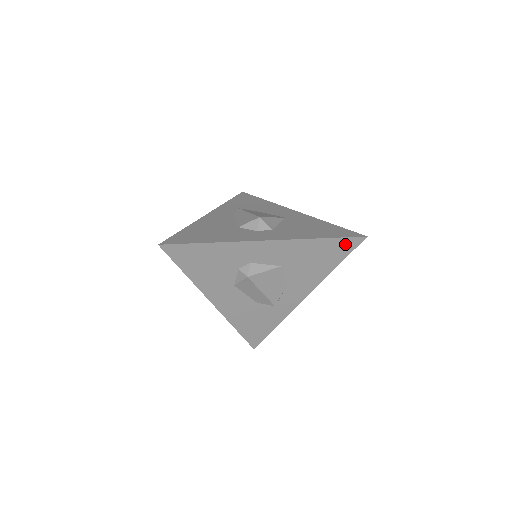
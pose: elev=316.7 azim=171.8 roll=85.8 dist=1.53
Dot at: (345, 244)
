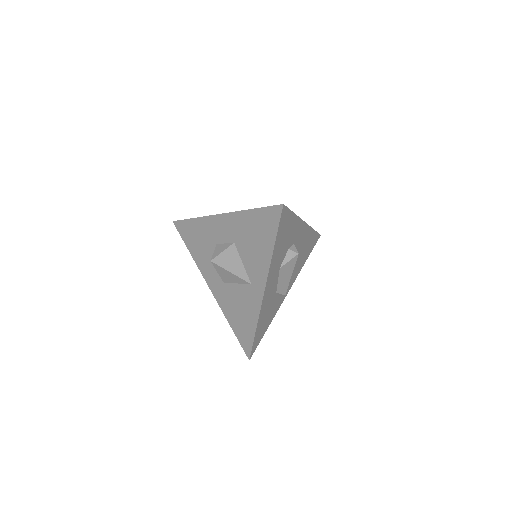
Dot at: (315, 239)
